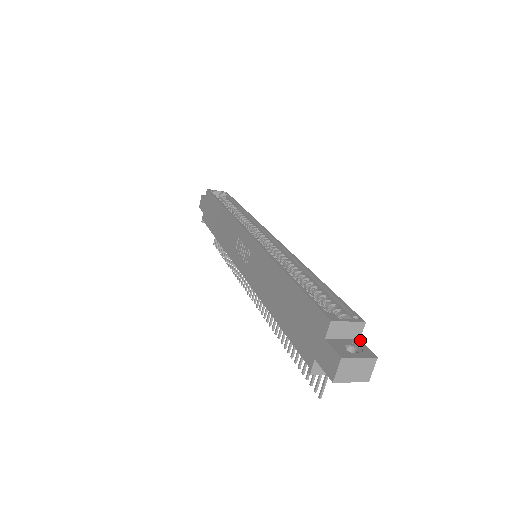
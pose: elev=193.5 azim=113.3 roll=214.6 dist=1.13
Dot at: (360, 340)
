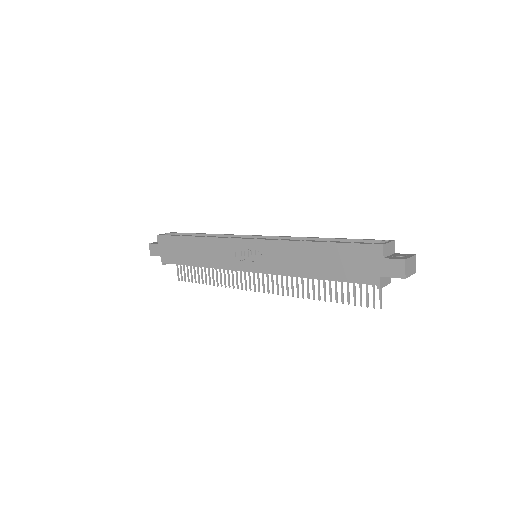
Dot at: (396, 253)
